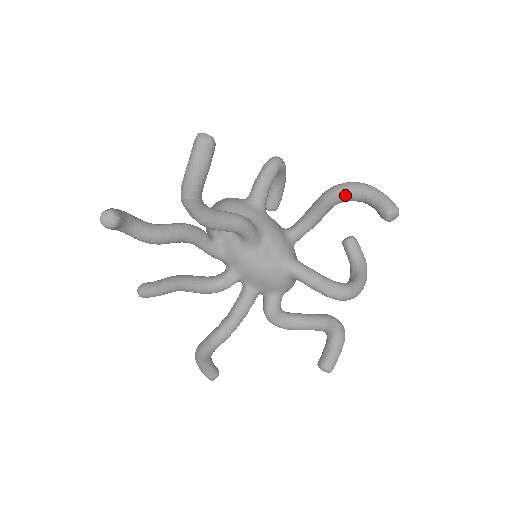
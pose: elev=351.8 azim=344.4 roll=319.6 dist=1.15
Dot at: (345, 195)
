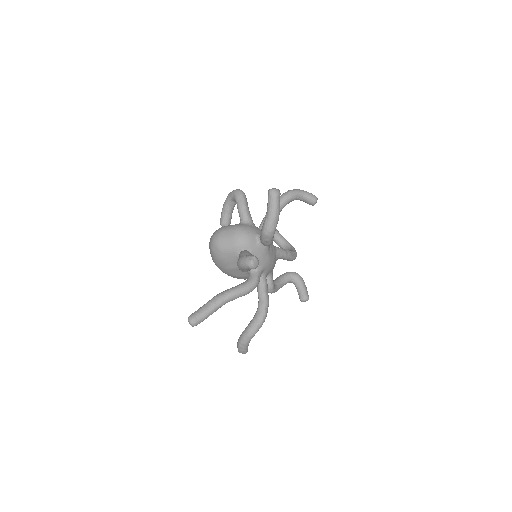
Dot at: (291, 199)
